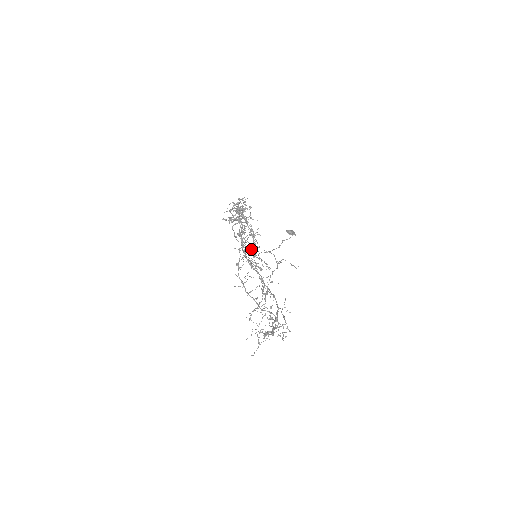
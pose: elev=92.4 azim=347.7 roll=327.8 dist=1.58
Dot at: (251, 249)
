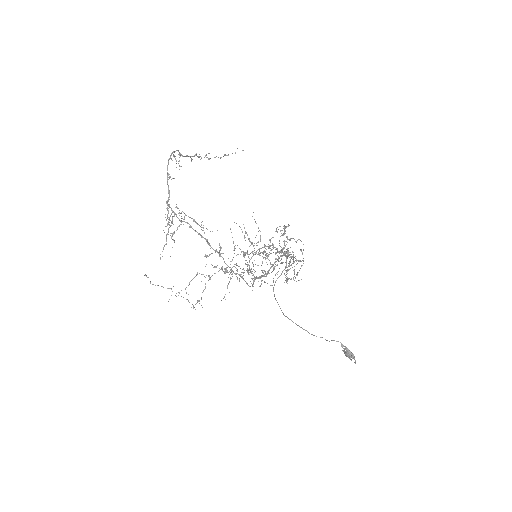
Dot at: occluded
